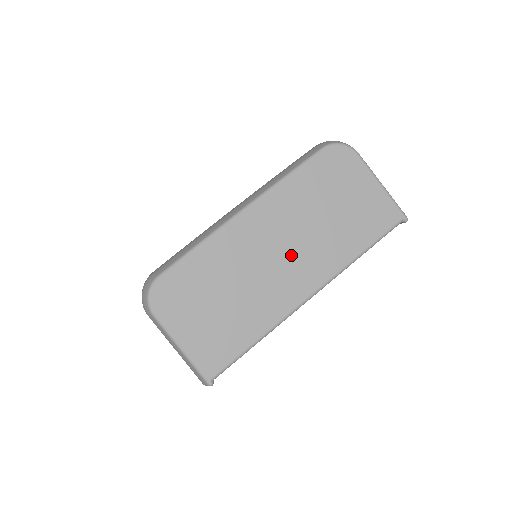
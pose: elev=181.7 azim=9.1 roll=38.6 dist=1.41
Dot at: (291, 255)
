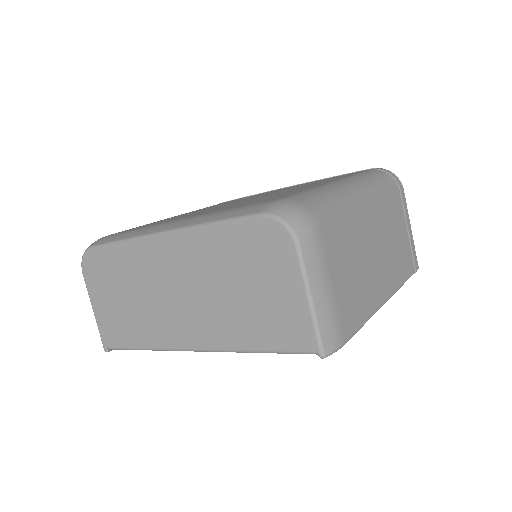
Dot at: (187, 303)
